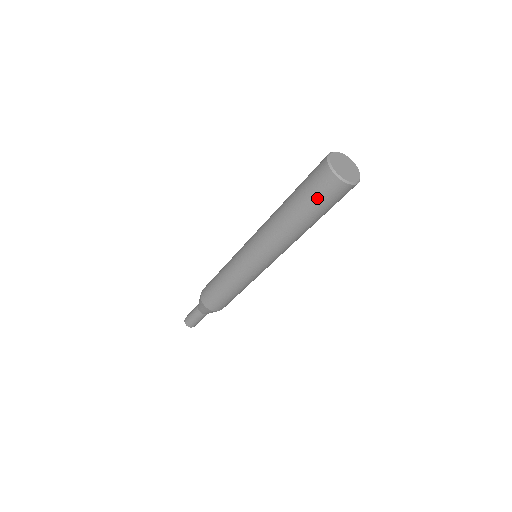
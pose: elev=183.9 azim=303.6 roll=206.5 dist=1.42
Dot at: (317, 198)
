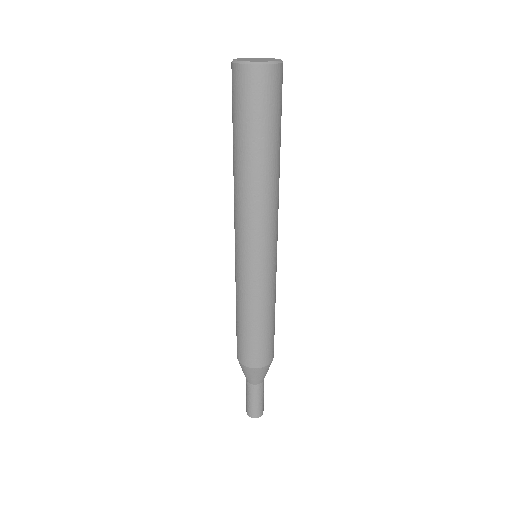
Dot at: (239, 109)
